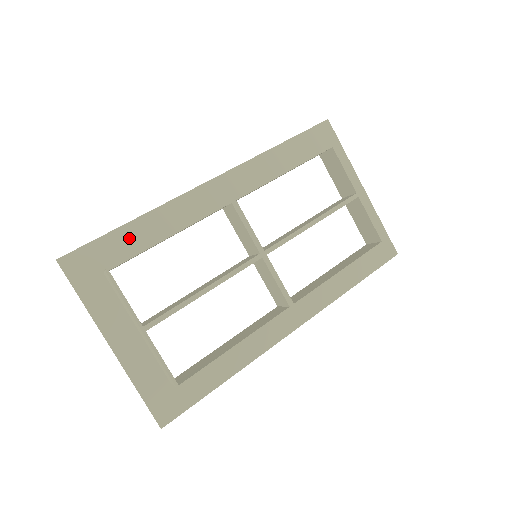
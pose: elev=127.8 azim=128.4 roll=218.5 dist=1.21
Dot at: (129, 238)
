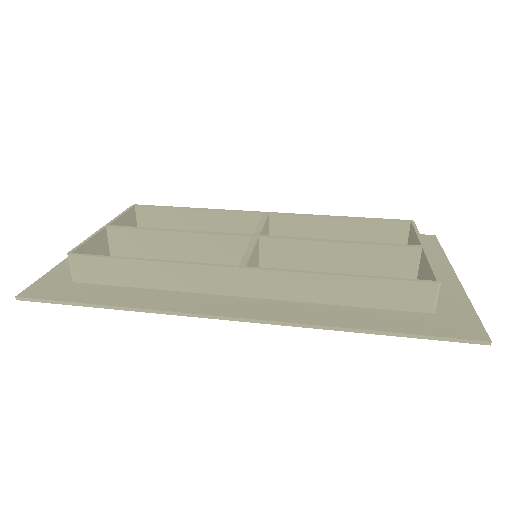
Dot at: occluded
